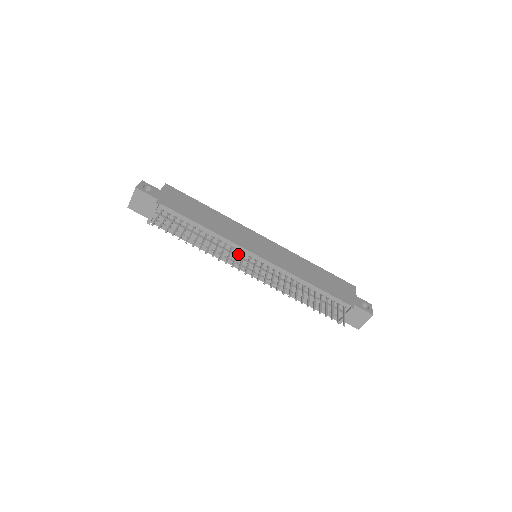
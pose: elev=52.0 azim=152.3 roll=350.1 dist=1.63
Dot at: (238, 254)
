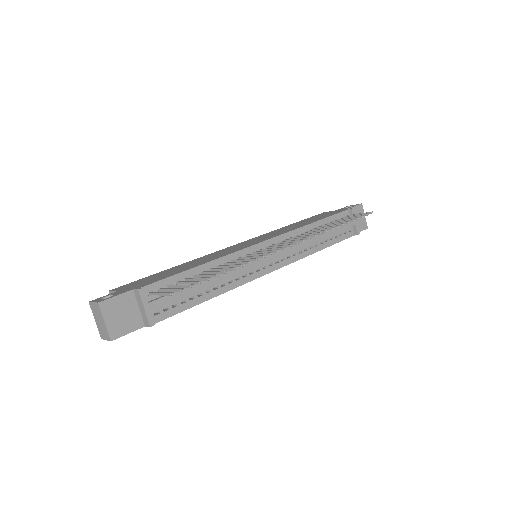
Dot at: occluded
